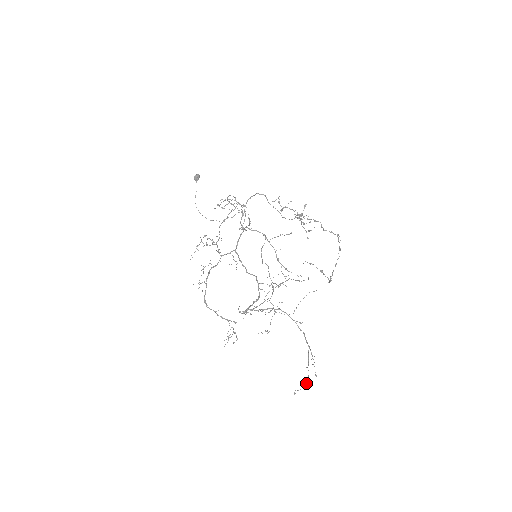
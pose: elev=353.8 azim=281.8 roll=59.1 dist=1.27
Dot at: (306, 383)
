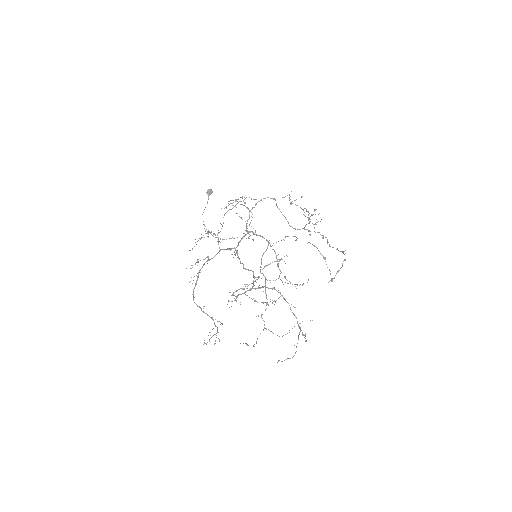
Dot at: occluded
